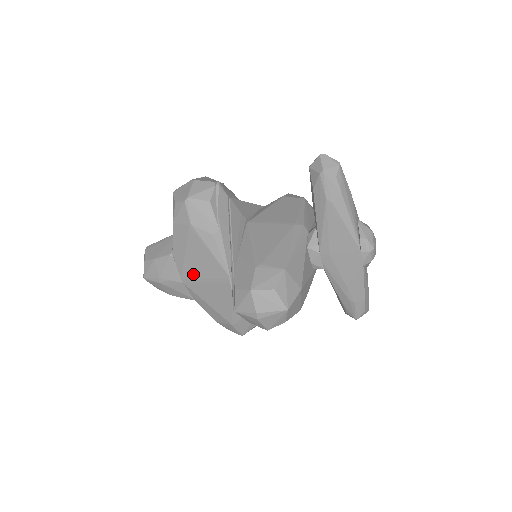
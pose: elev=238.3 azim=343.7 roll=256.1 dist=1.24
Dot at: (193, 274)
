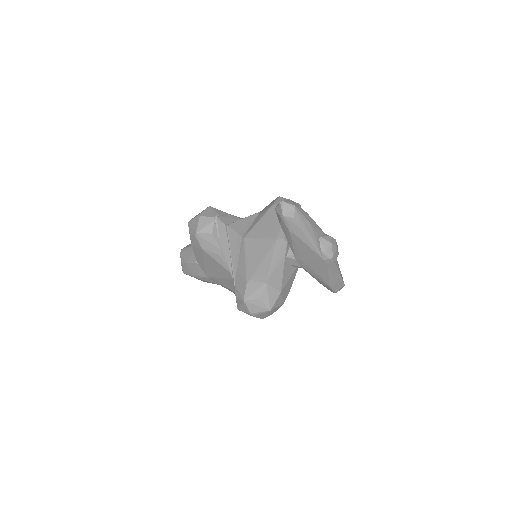
Dot at: (213, 274)
